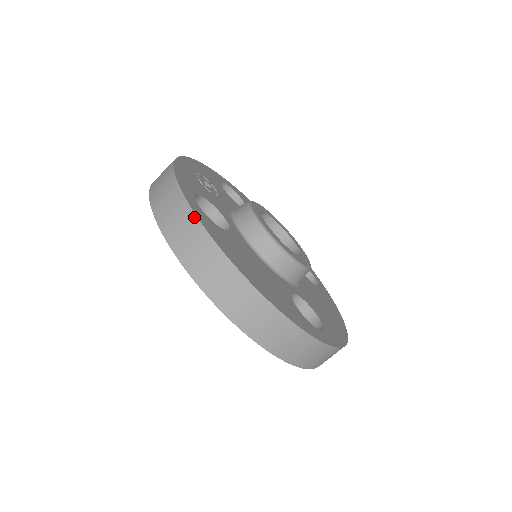
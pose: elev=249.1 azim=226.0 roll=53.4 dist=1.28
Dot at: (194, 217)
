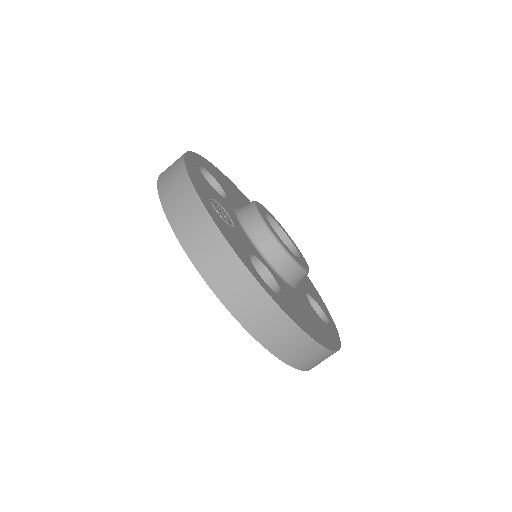
Dot at: (283, 314)
